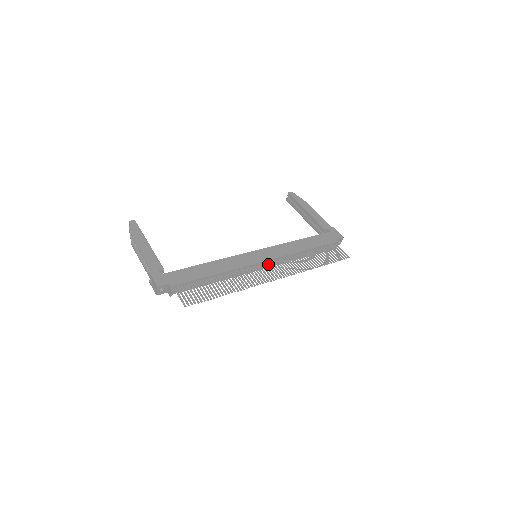
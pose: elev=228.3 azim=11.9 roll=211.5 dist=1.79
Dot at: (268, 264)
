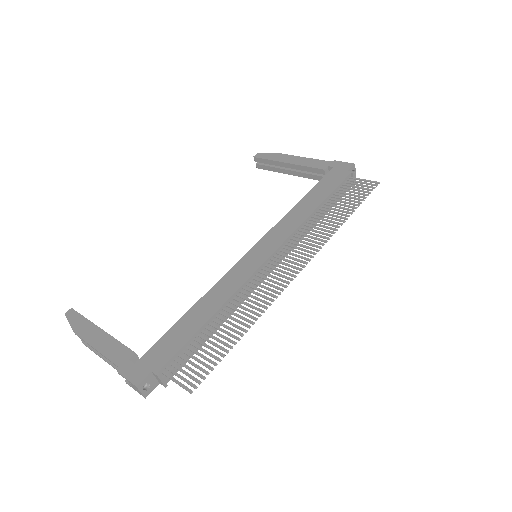
Dot at: (278, 256)
